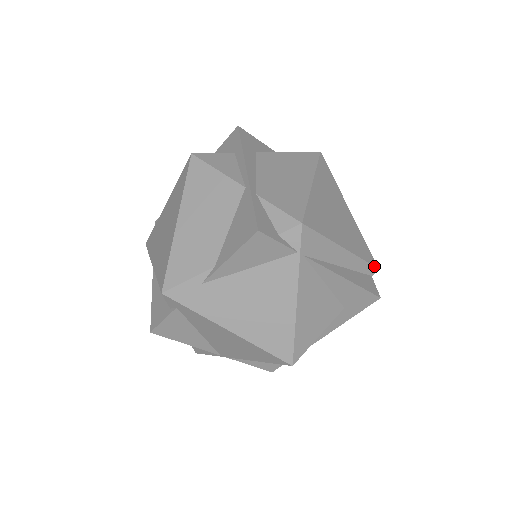
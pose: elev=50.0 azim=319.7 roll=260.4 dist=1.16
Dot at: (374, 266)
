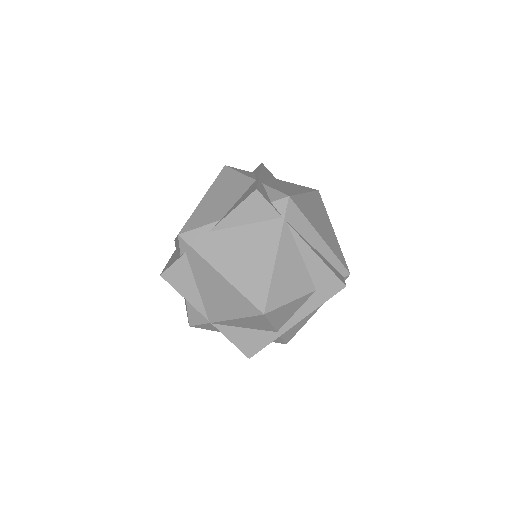
Dot at: (346, 269)
